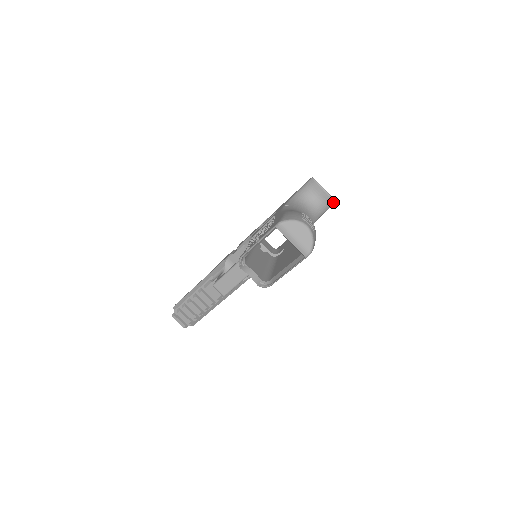
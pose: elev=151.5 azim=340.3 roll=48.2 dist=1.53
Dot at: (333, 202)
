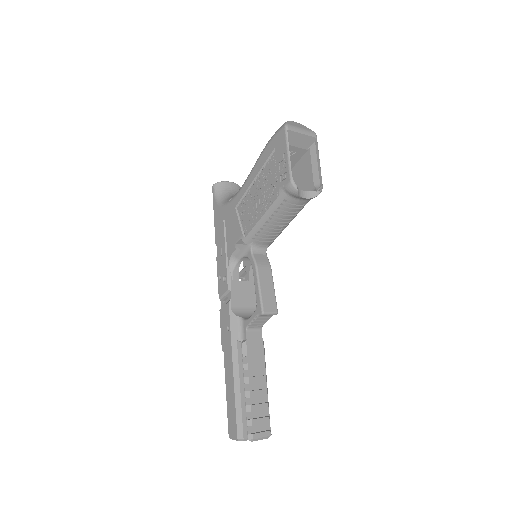
Dot at: occluded
